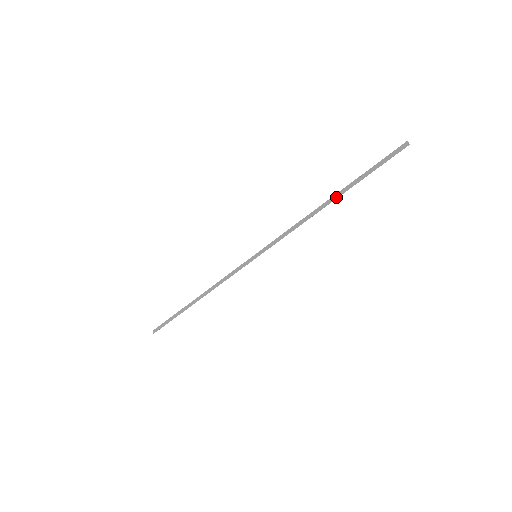
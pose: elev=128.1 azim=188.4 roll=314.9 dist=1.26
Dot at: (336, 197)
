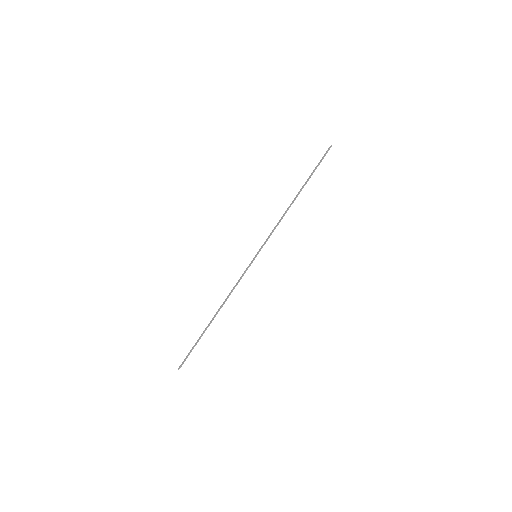
Dot at: (300, 191)
